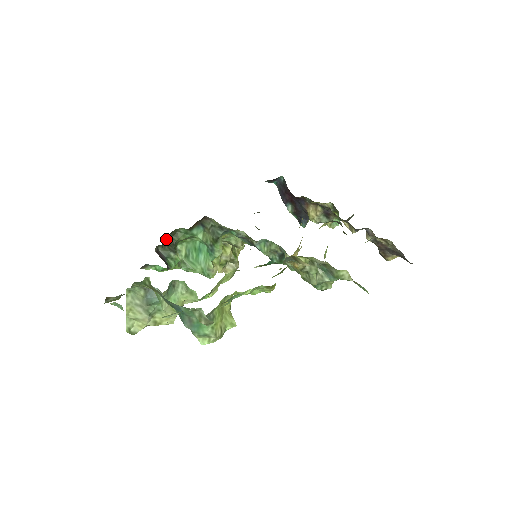
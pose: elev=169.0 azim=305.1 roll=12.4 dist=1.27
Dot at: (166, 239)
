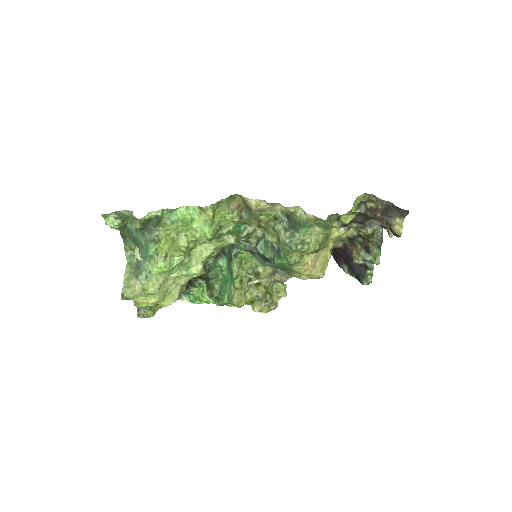
Dot at: (201, 275)
